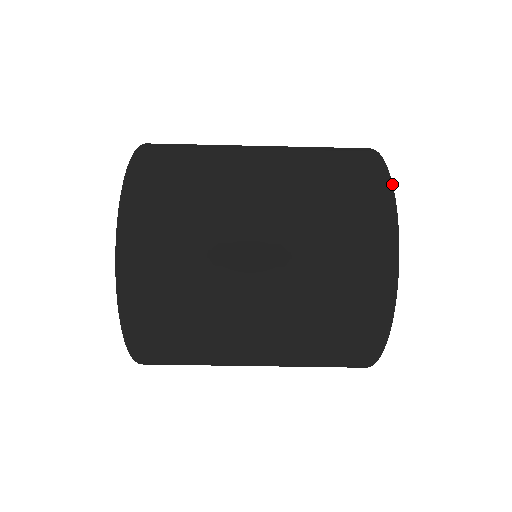
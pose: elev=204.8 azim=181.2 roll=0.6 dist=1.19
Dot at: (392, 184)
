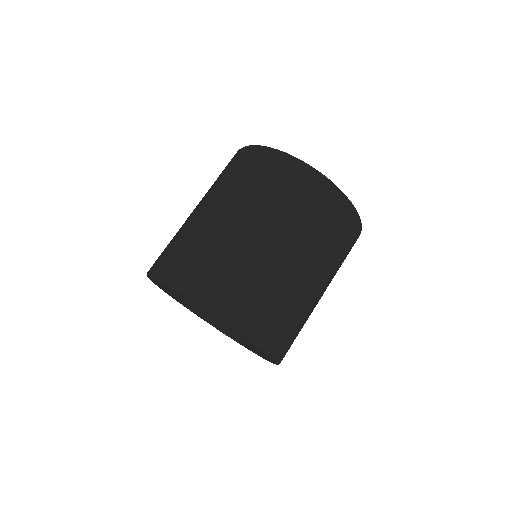
Dot at: occluded
